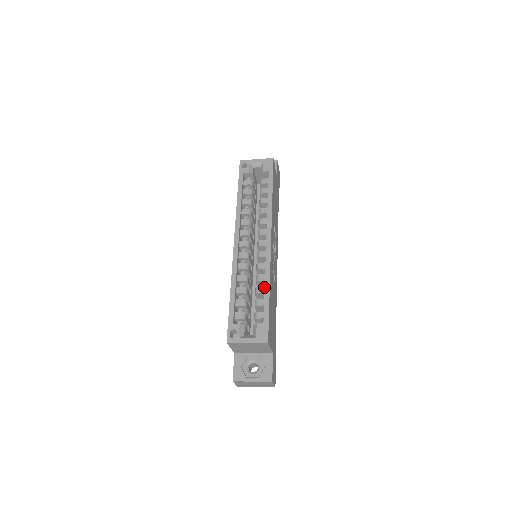
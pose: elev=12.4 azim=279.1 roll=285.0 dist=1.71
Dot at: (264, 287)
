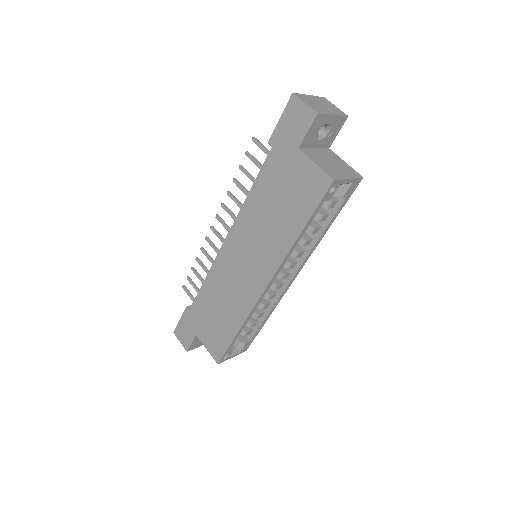
Dot at: (264, 313)
